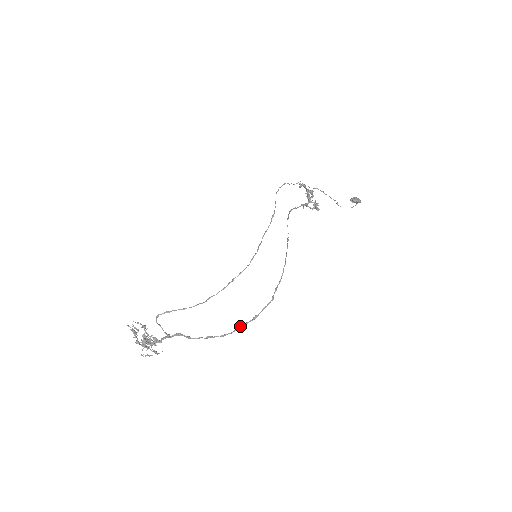
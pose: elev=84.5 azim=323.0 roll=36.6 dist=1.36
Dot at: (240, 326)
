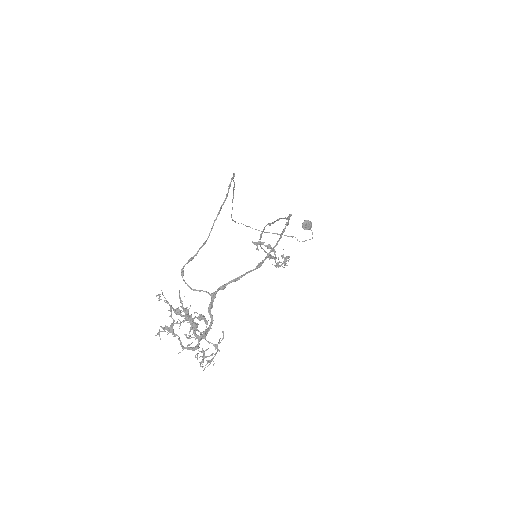
Dot at: (280, 235)
